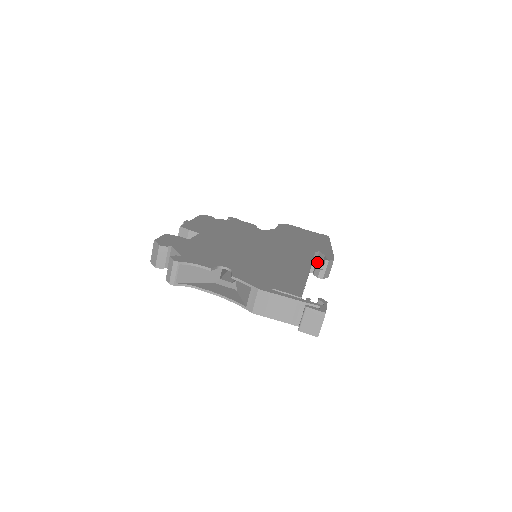
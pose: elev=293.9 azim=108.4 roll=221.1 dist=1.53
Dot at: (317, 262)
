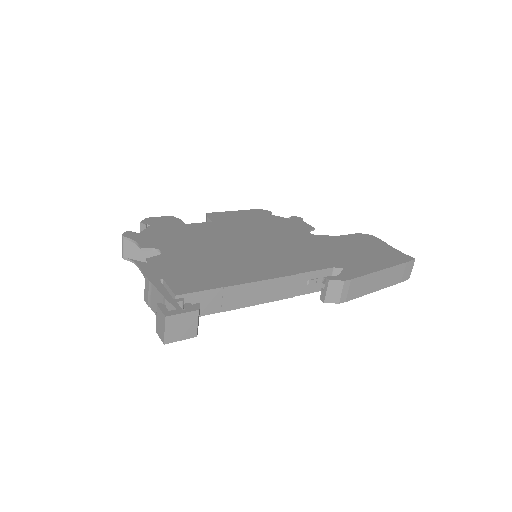
Dot at: occluded
